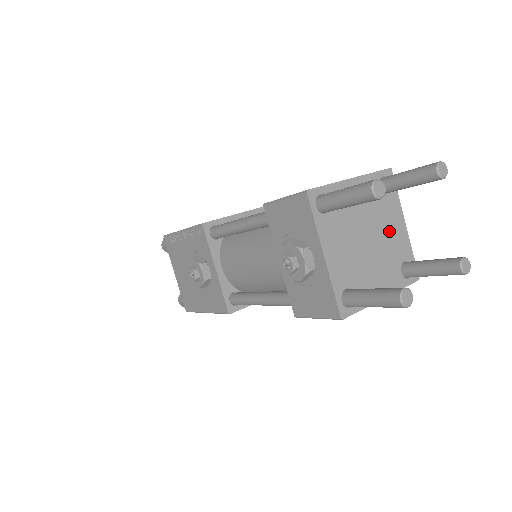
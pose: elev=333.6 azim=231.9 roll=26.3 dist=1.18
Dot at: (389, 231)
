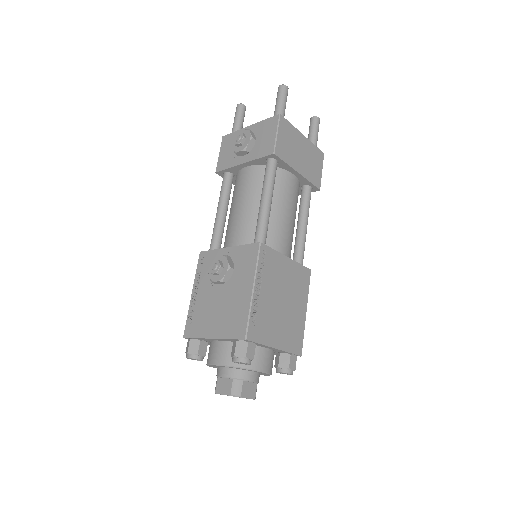
Dot at: occluded
